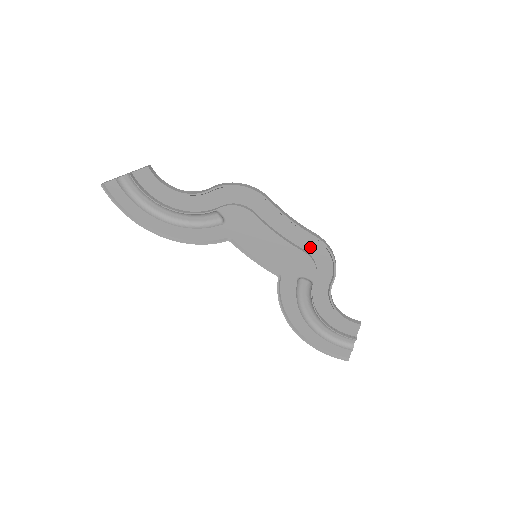
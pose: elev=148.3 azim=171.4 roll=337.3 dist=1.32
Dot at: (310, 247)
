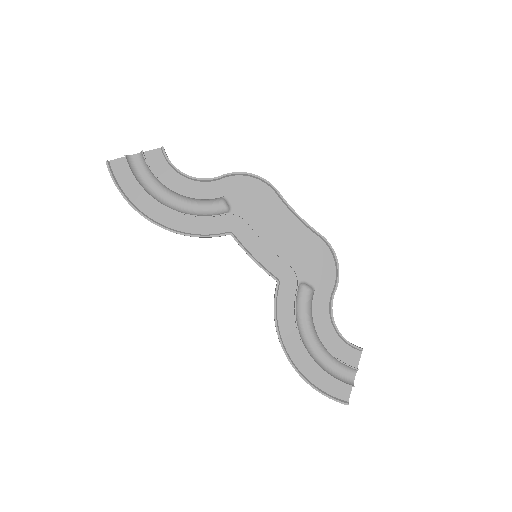
Dot at: (314, 248)
